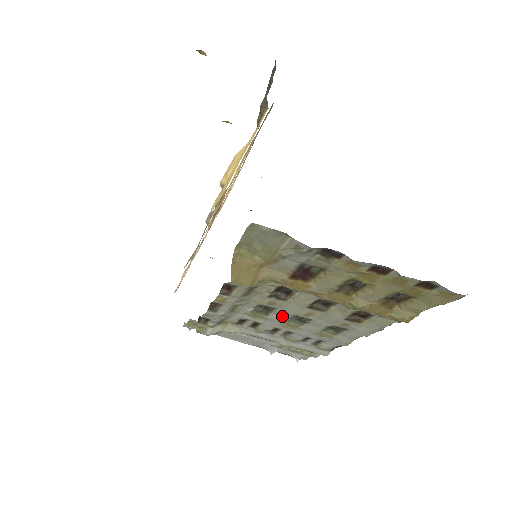
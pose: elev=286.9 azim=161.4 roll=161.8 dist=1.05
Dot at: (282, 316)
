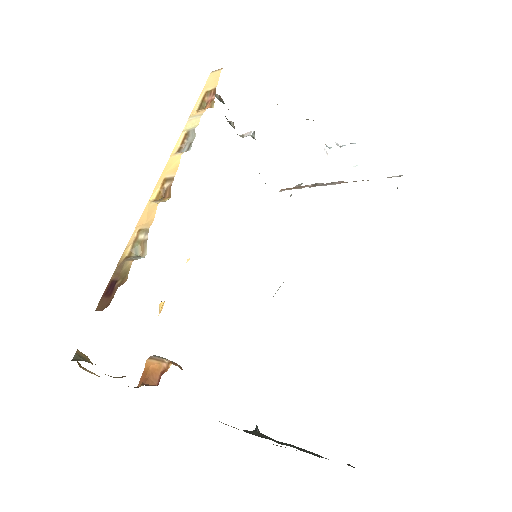
Dot at: occluded
